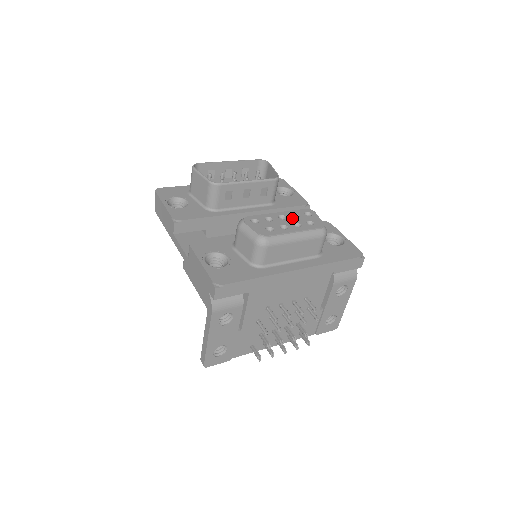
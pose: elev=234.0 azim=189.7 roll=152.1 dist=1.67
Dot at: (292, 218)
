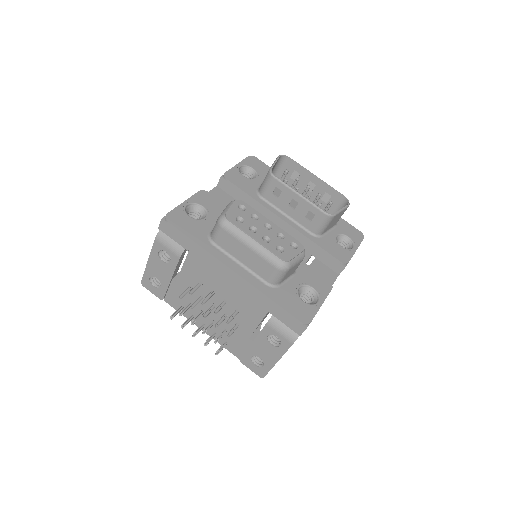
Dot at: (274, 234)
